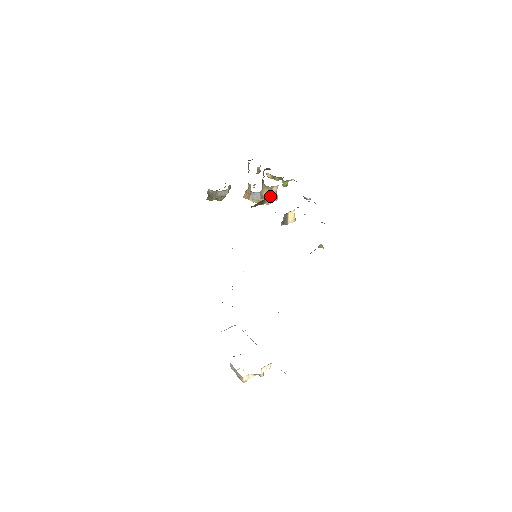
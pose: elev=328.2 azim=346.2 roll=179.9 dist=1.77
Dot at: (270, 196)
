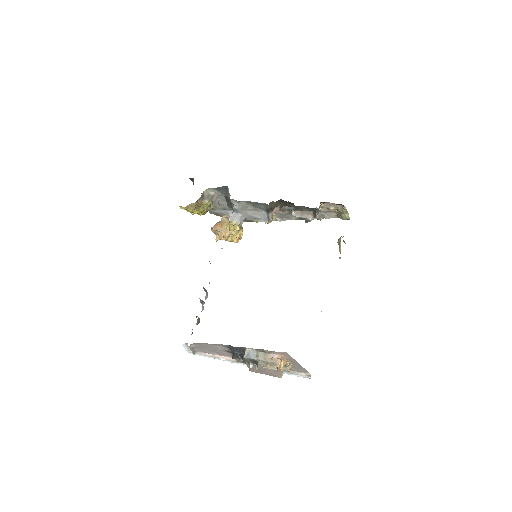
Dot at: (283, 204)
